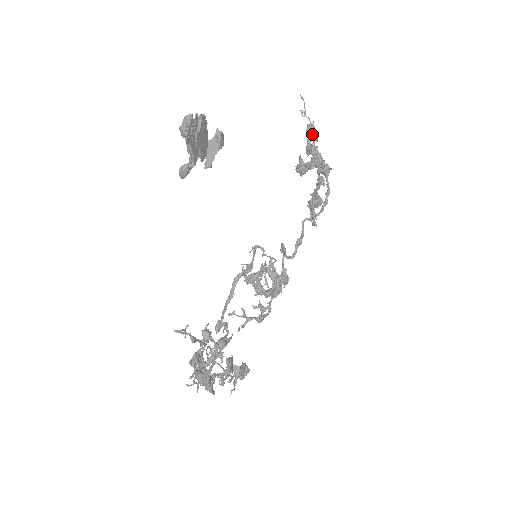
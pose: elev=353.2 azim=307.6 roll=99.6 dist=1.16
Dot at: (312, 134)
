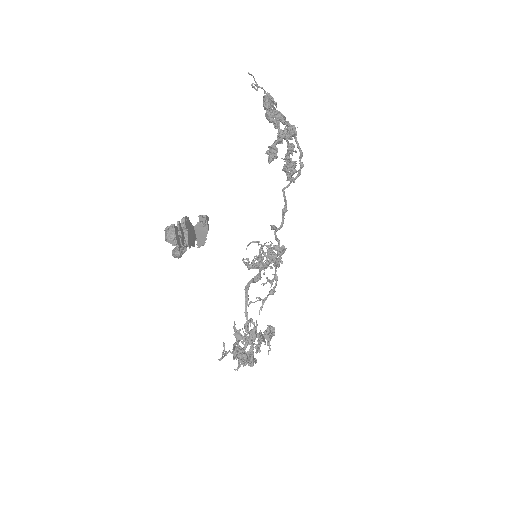
Dot at: occluded
